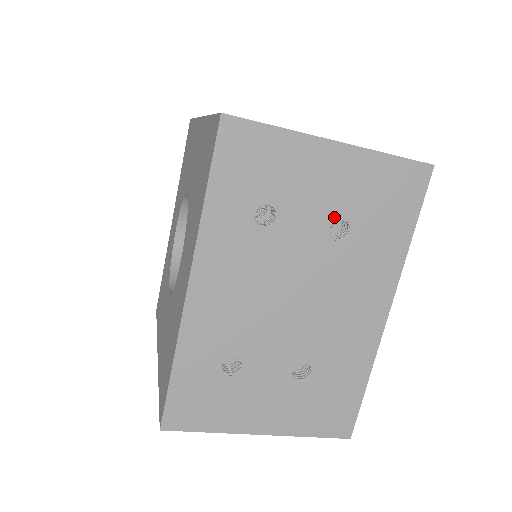
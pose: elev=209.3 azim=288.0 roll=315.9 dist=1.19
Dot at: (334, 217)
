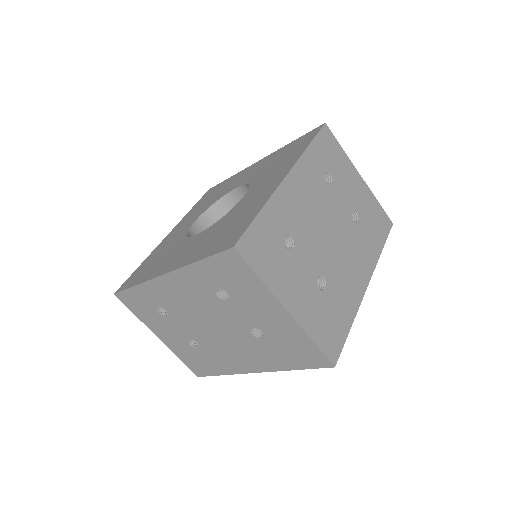
Dot at: (354, 208)
